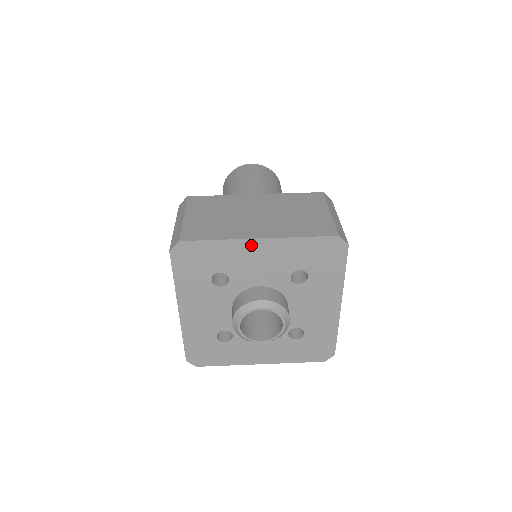
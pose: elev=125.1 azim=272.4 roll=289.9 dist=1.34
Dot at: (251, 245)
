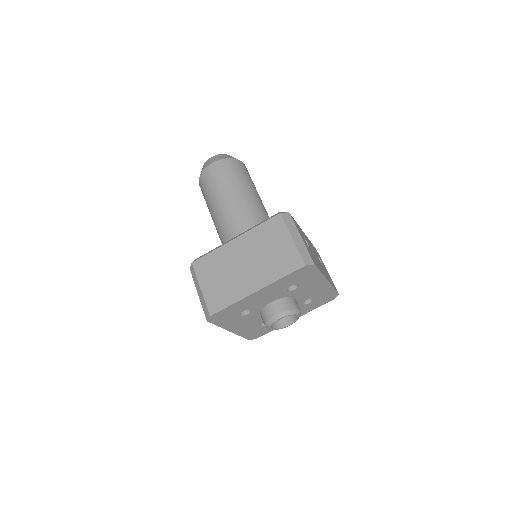
Dot at: (253, 296)
